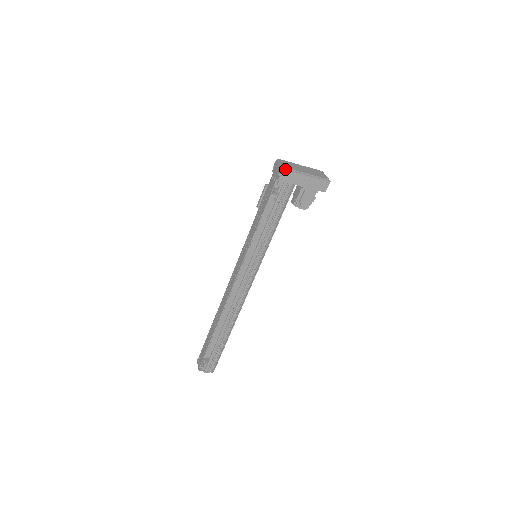
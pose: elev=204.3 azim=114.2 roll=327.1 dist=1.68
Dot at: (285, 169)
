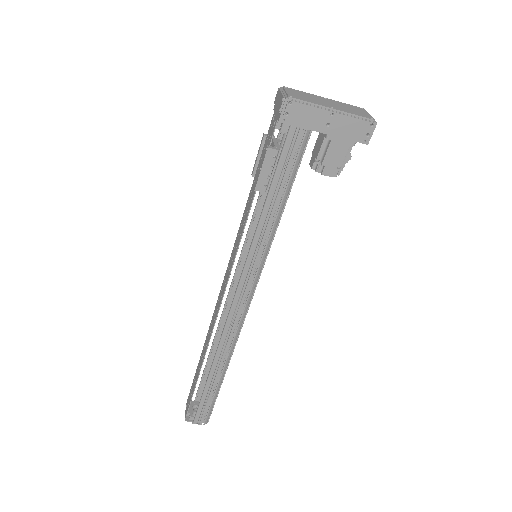
Dot at: (290, 99)
